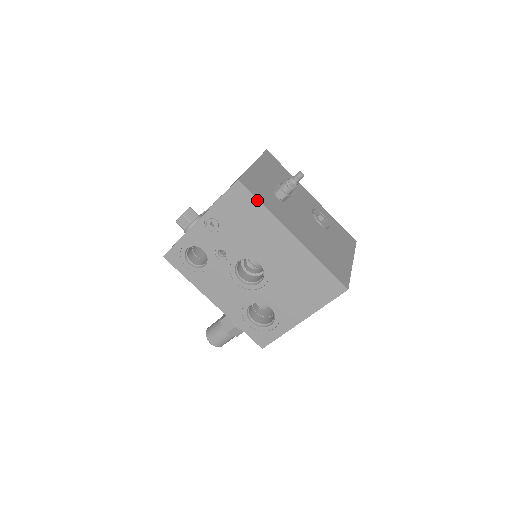
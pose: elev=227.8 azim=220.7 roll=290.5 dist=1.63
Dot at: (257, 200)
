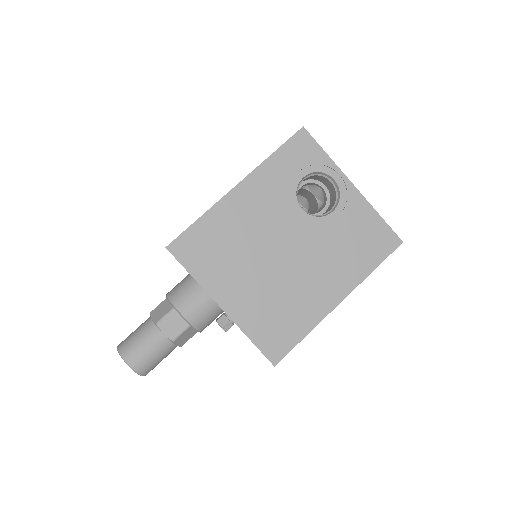
Dot at: occluded
